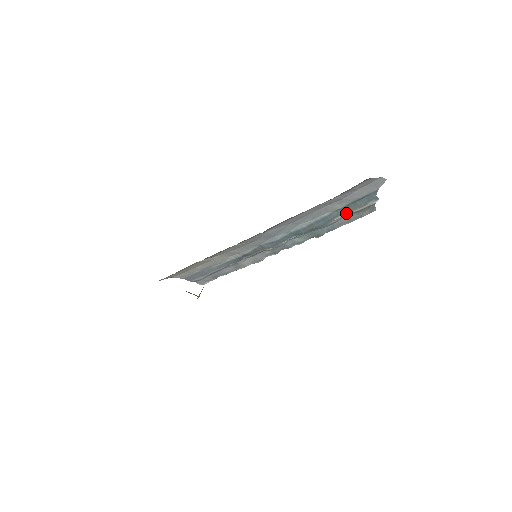
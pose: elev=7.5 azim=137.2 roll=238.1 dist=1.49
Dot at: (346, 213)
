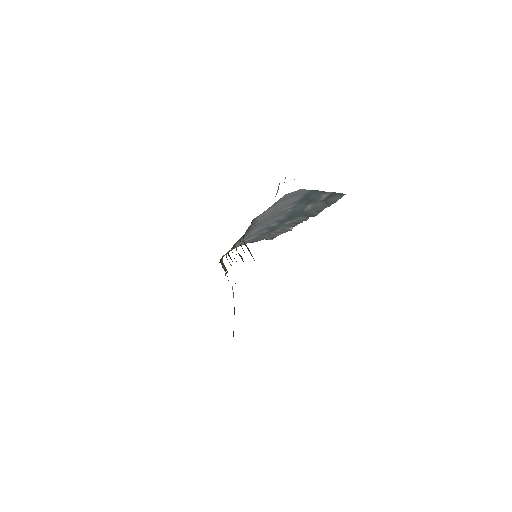
Dot at: (310, 204)
